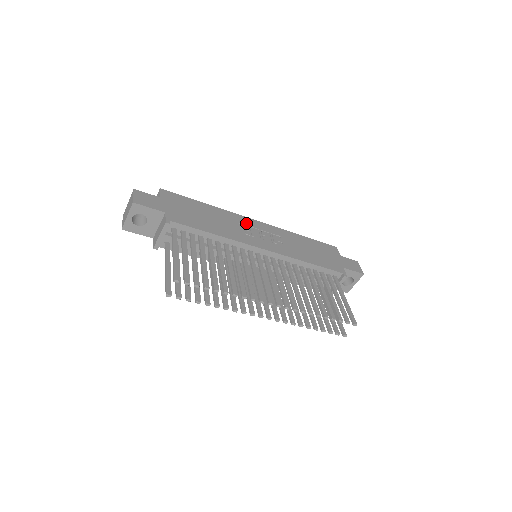
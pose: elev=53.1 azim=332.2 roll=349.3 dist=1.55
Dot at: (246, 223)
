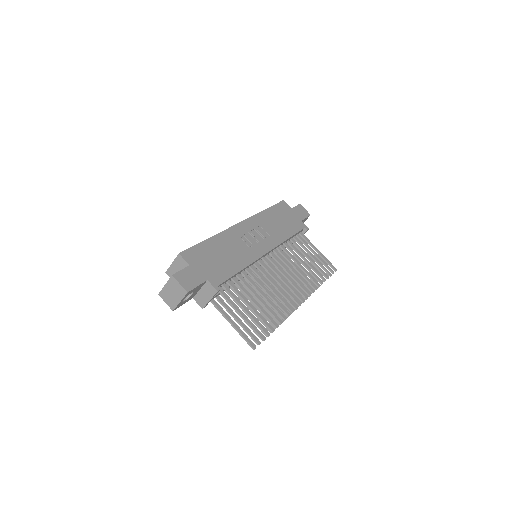
Dot at: (240, 234)
